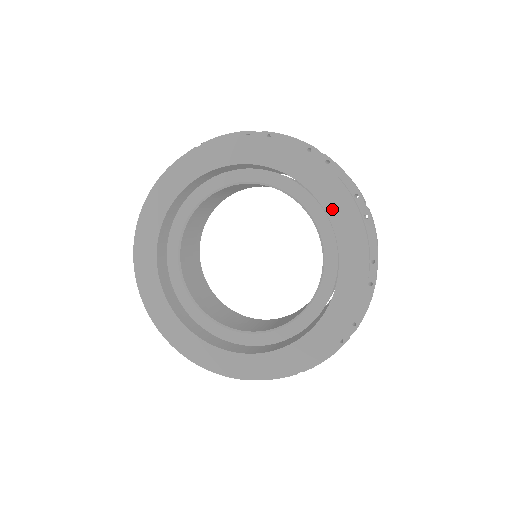
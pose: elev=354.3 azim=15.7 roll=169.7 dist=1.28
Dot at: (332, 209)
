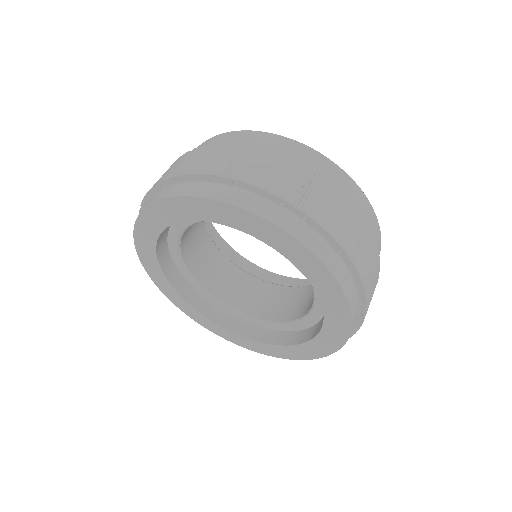
Dot at: (264, 237)
